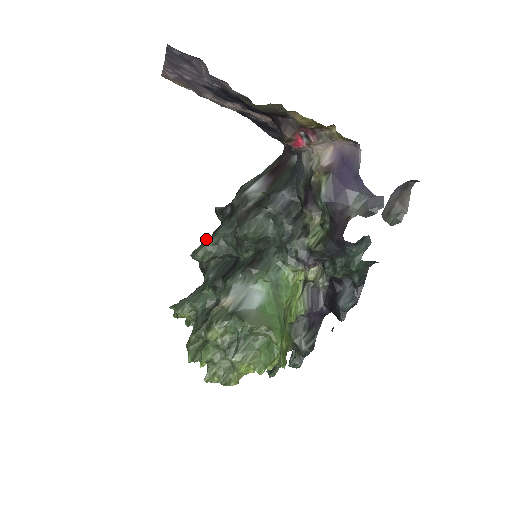
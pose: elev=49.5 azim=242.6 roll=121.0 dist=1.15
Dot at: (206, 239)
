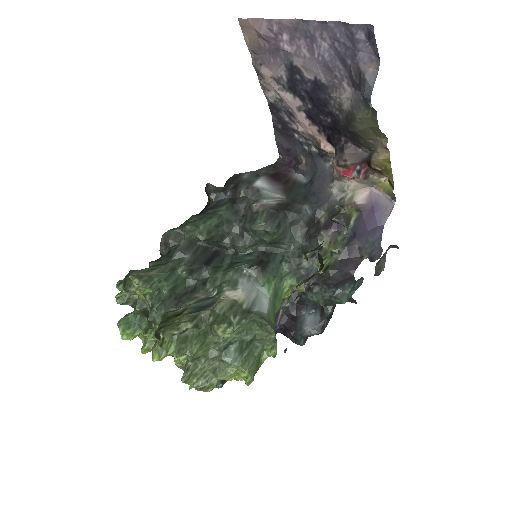
Dot at: (201, 214)
